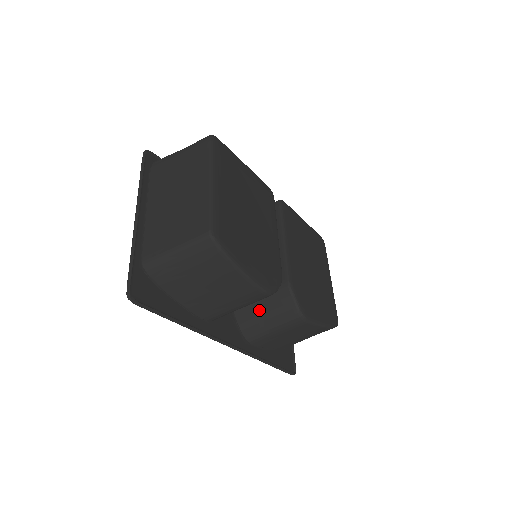
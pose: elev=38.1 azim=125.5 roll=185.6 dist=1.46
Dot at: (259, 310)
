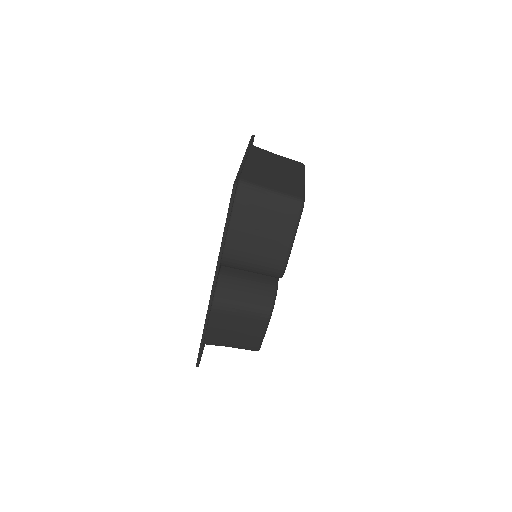
Dot at: (242, 287)
